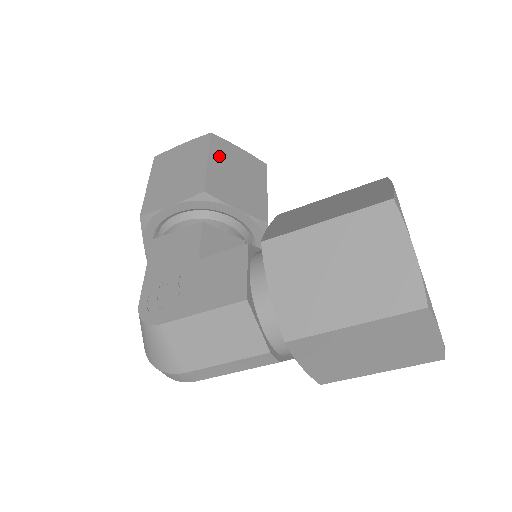
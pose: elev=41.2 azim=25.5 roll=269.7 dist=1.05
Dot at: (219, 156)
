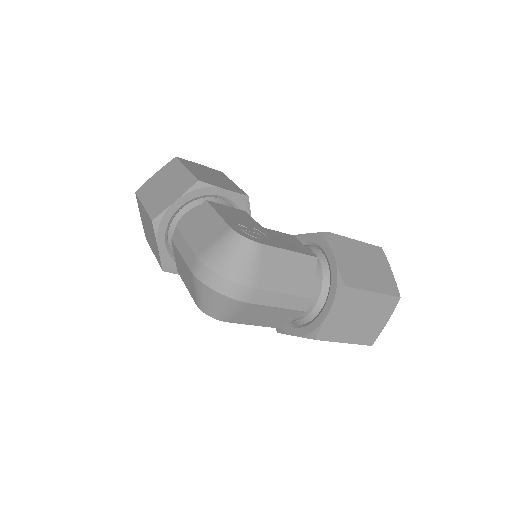
Dot at: occluded
